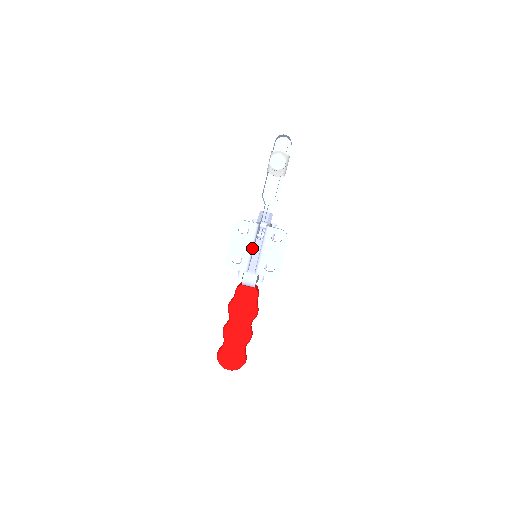
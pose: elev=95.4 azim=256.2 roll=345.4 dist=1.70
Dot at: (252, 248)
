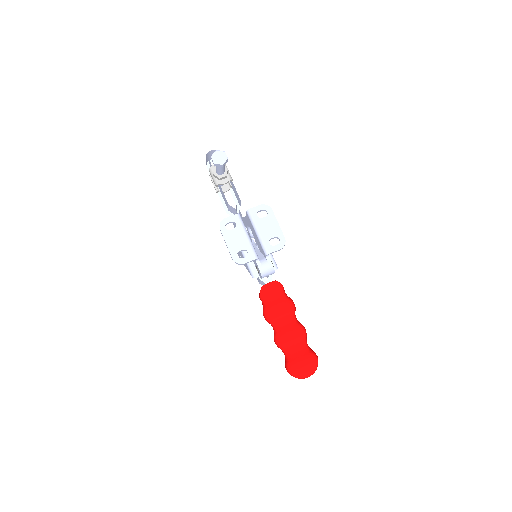
Dot at: (248, 236)
